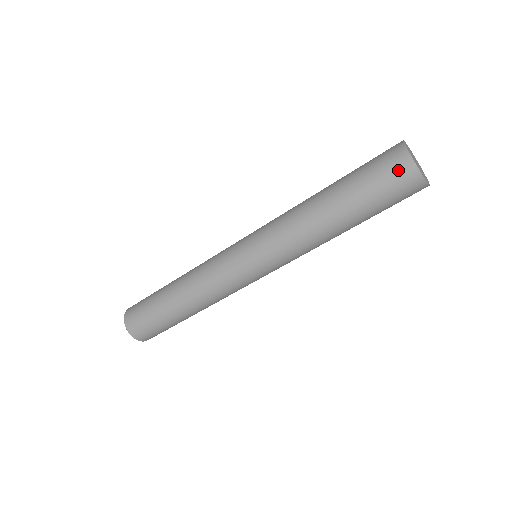
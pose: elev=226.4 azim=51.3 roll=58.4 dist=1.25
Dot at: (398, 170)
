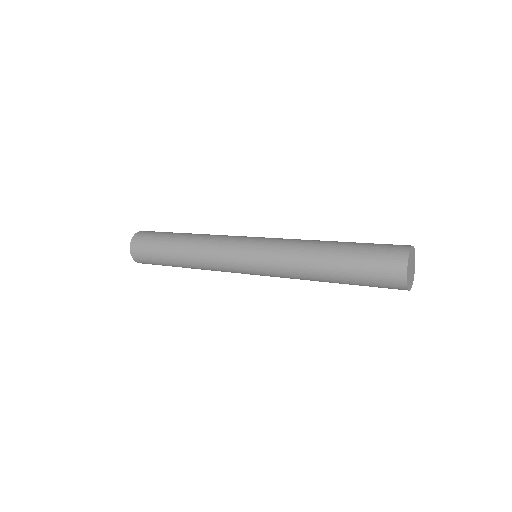
Dot at: occluded
